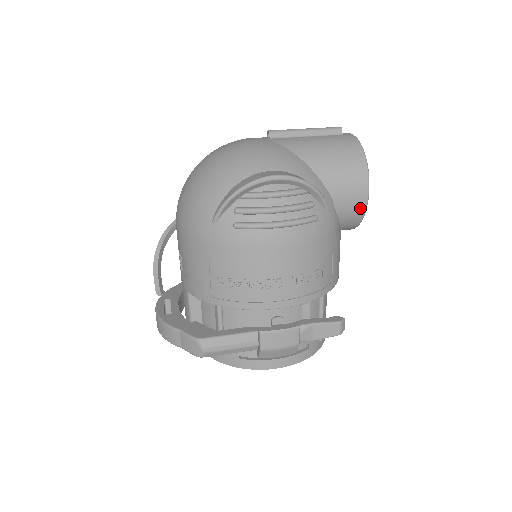
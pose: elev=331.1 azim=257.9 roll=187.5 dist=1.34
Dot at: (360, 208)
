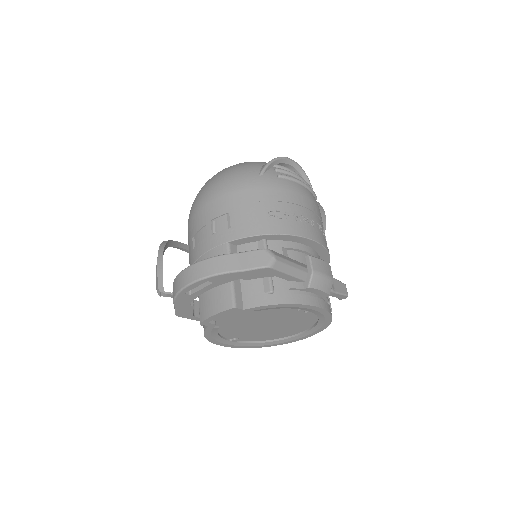
Dot at: (323, 223)
